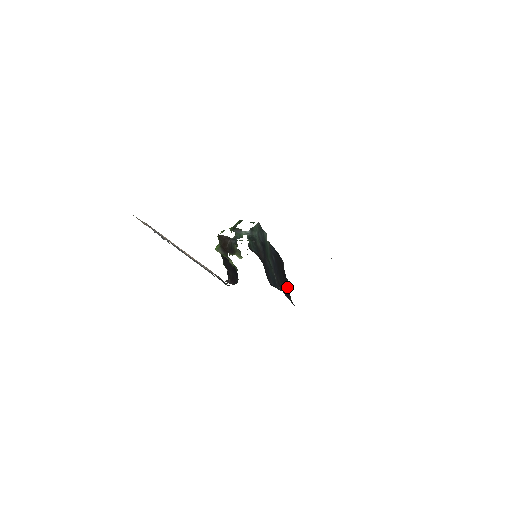
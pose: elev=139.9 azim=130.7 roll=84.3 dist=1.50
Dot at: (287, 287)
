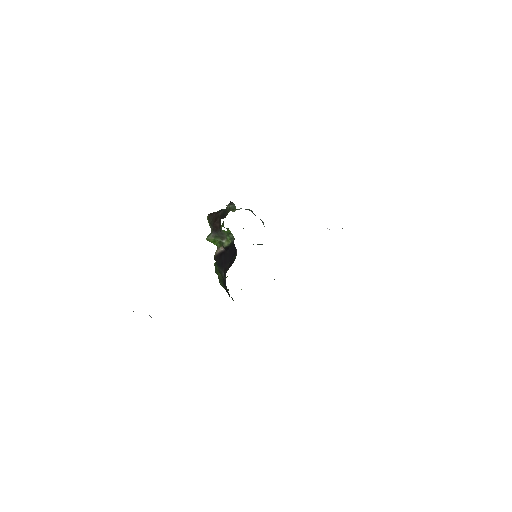
Dot at: occluded
